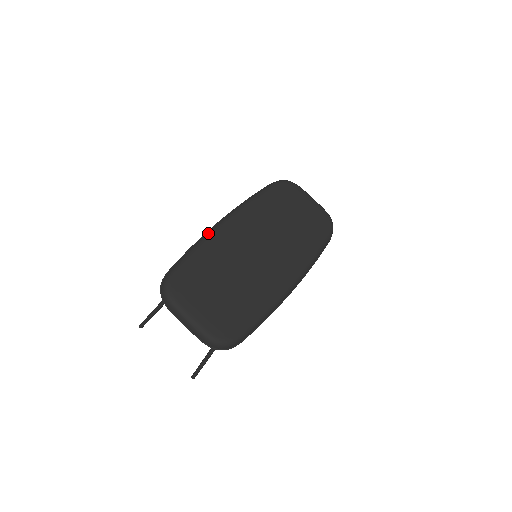
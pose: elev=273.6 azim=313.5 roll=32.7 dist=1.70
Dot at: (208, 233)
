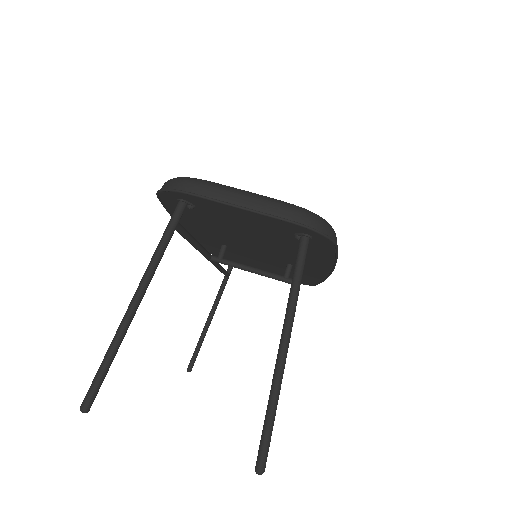
Dot at: occluded
